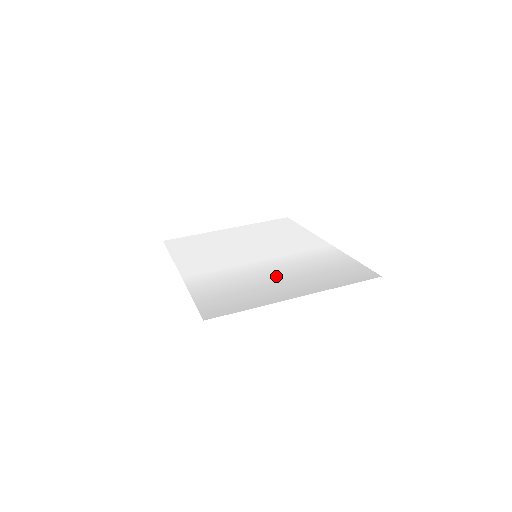
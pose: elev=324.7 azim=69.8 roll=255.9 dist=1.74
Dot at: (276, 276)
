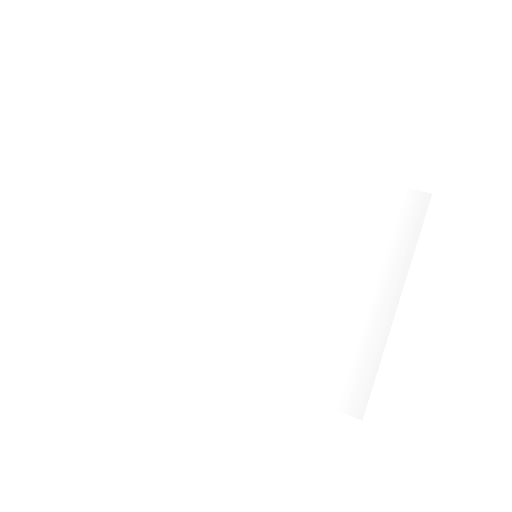
Dot at: (331, 281)
